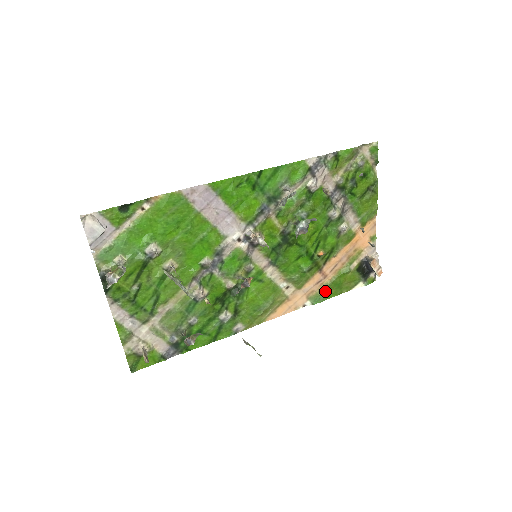
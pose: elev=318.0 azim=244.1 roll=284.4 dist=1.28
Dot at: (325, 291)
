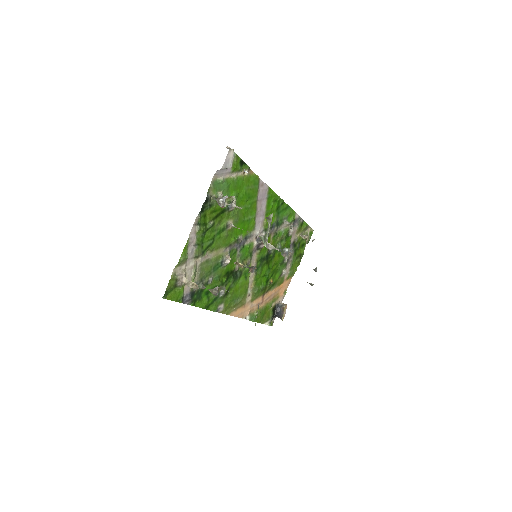
Dot at: (257, 314)
